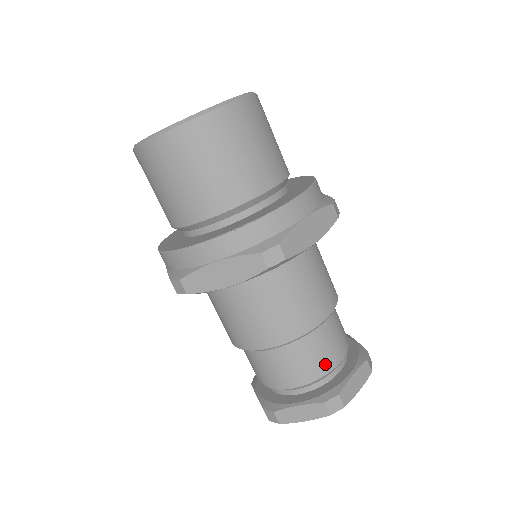
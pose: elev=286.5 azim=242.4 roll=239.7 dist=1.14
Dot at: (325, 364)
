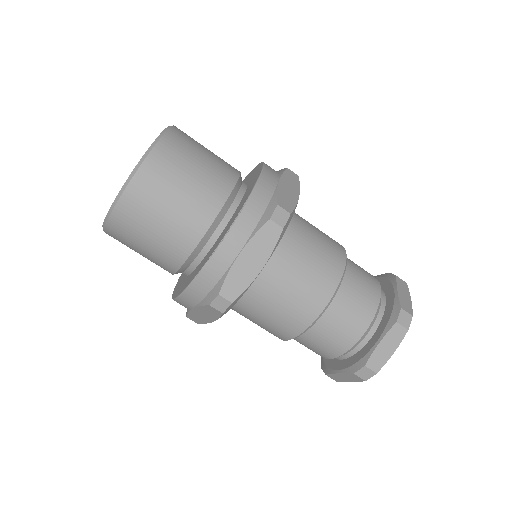
Dot at: (372, 295)
